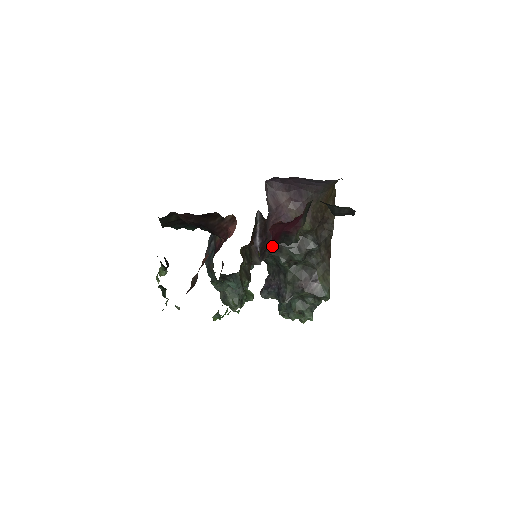
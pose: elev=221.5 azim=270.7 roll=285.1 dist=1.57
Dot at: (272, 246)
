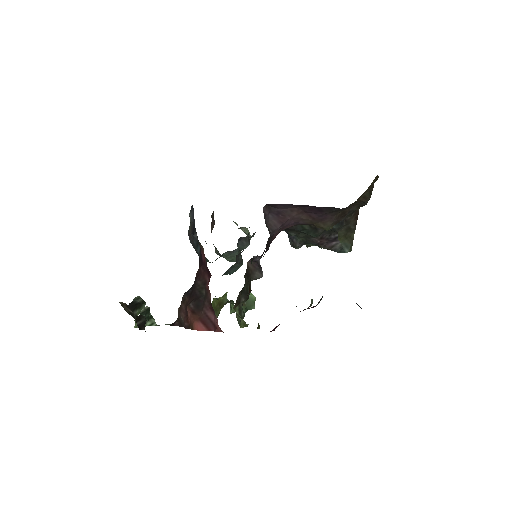
Dot at: occluded
